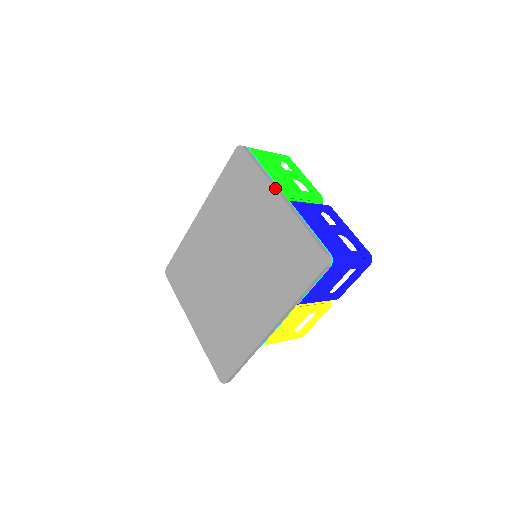
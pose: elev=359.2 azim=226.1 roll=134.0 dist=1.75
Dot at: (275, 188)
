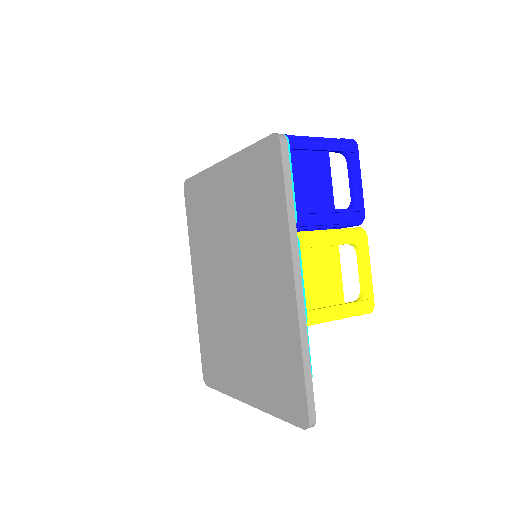
Dot at: (216, 164)
